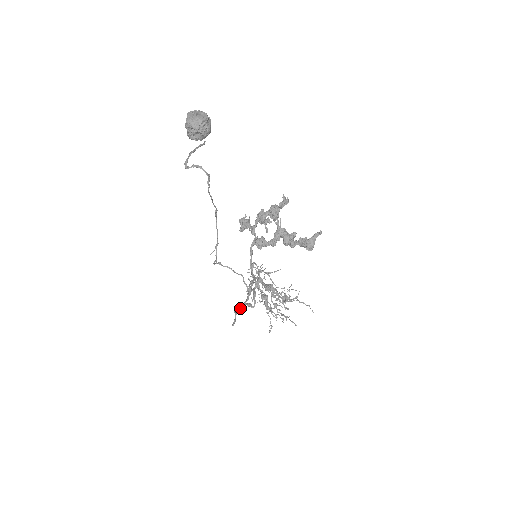
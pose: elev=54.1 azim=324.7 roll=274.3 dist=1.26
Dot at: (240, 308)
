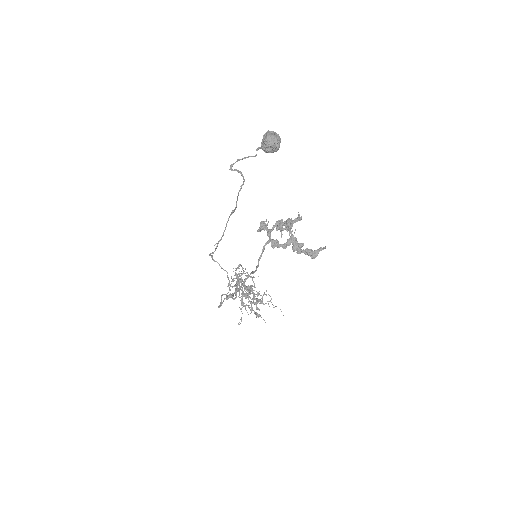
Dot at: (230, 295)
